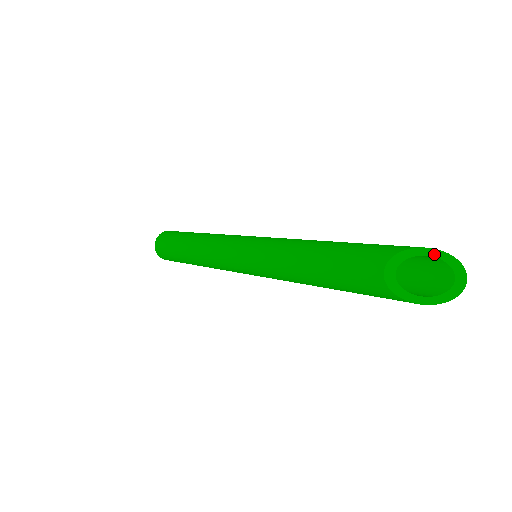
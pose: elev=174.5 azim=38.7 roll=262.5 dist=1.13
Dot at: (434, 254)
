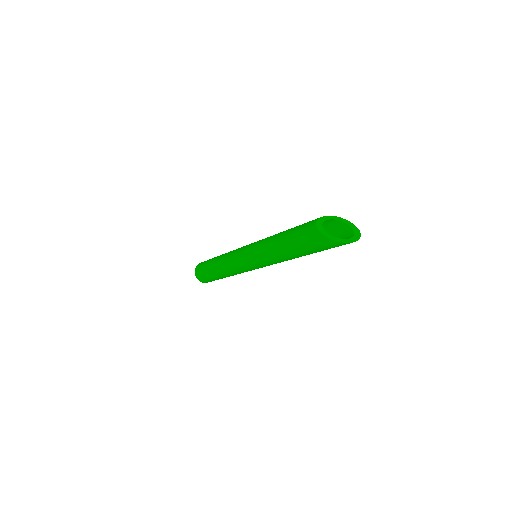
Dot at: (349, 224)
